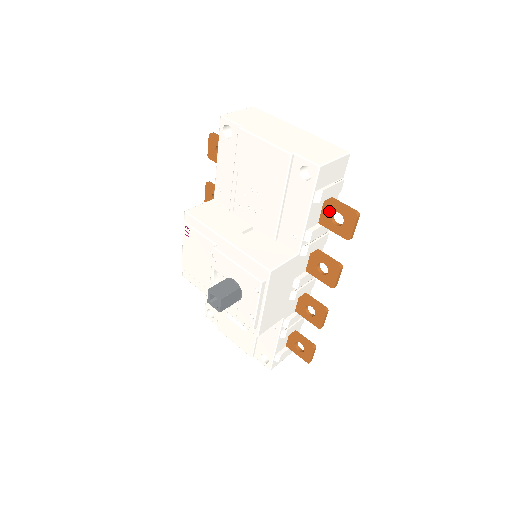
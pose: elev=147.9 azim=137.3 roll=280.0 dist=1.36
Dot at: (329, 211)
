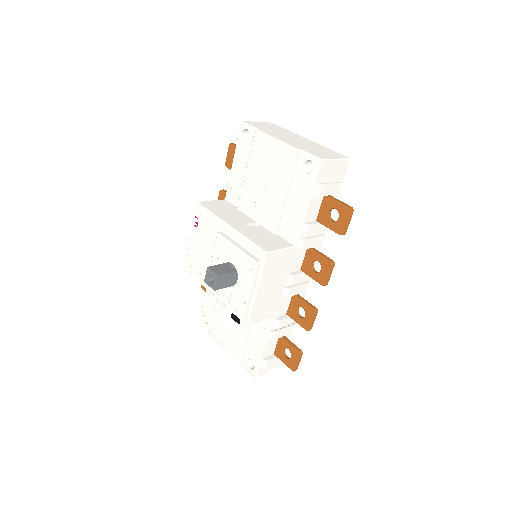
Dot at: (327, 208)
